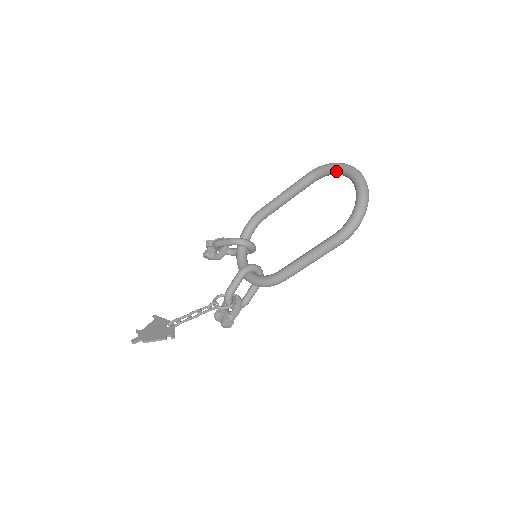
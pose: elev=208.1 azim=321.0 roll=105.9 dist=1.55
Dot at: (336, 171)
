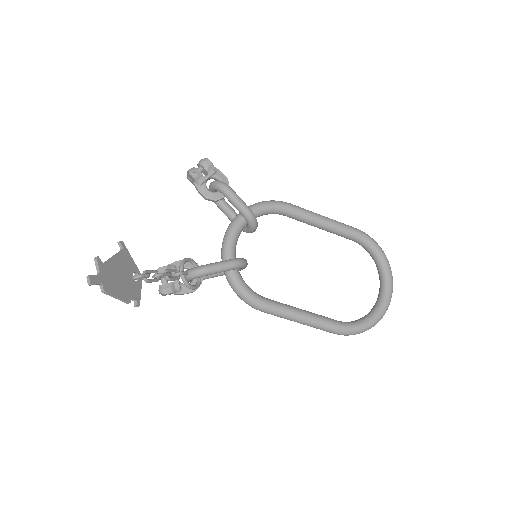
Dot at: (379, 261)
